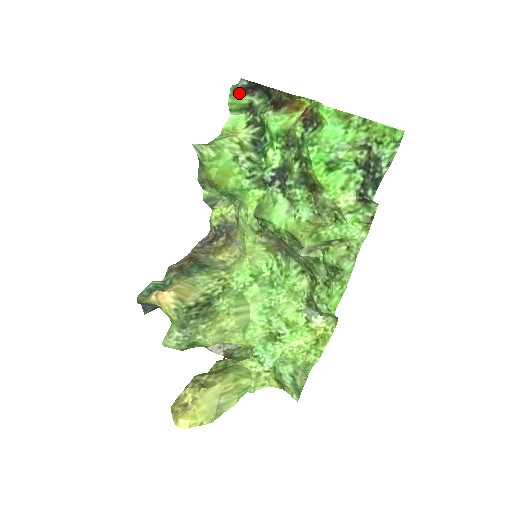
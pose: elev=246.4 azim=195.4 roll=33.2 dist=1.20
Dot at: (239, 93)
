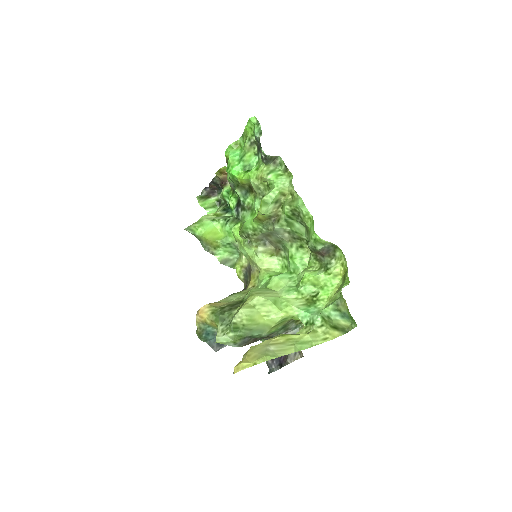
Dot at: (205, 198)
